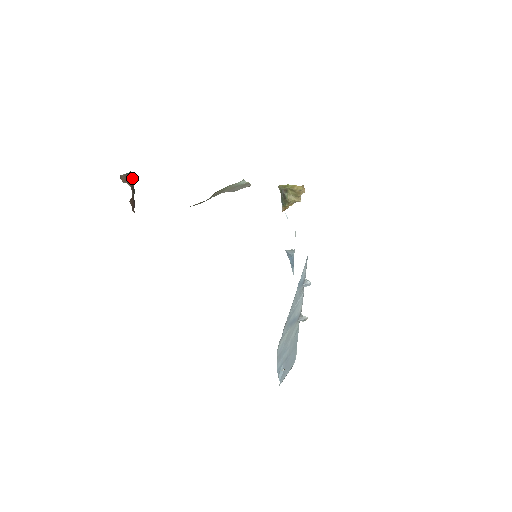
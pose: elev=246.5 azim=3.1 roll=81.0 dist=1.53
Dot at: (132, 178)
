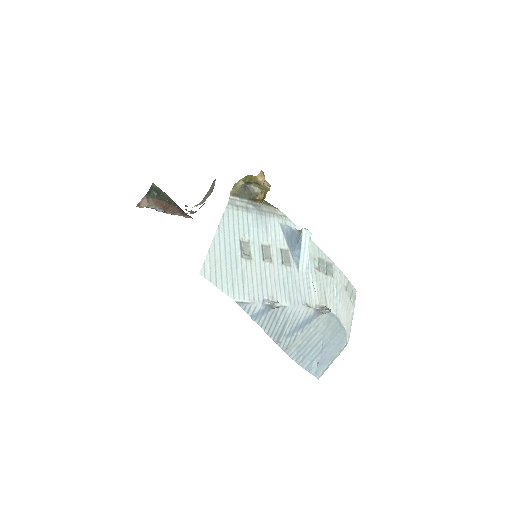
Dot at: (155, 193)
